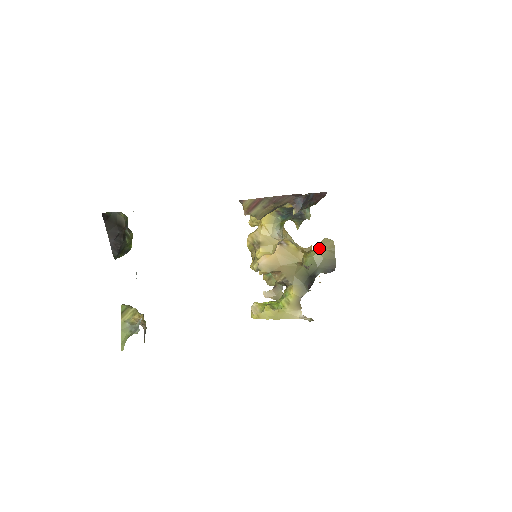
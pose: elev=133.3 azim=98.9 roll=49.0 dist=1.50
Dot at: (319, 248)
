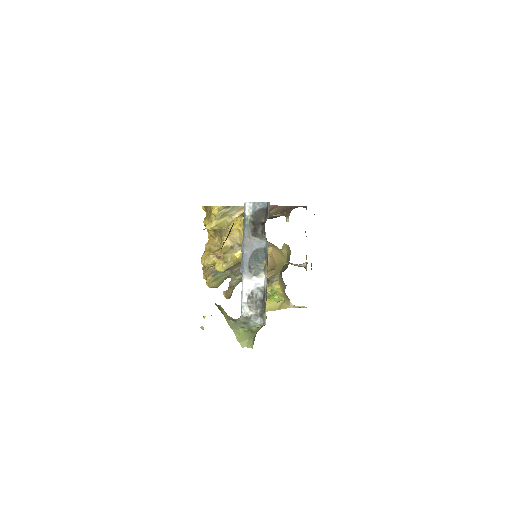
Dot at: (284, 251)
